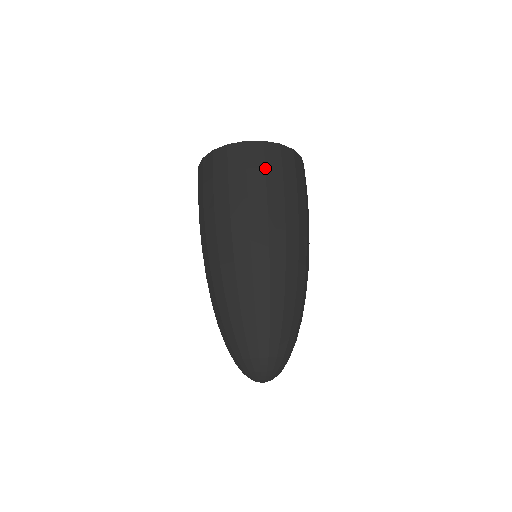
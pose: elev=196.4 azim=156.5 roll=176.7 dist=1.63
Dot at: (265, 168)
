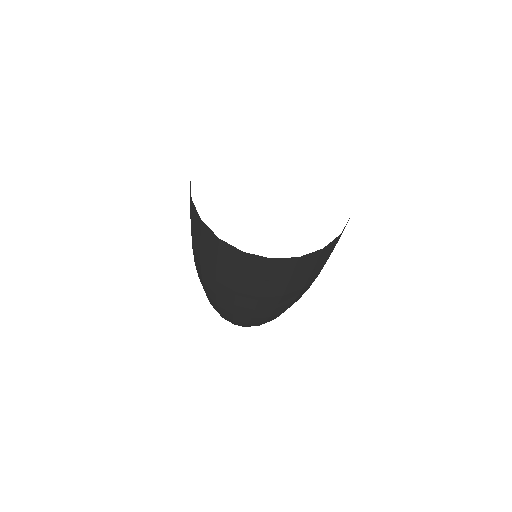
Dot at: (216, 262)
